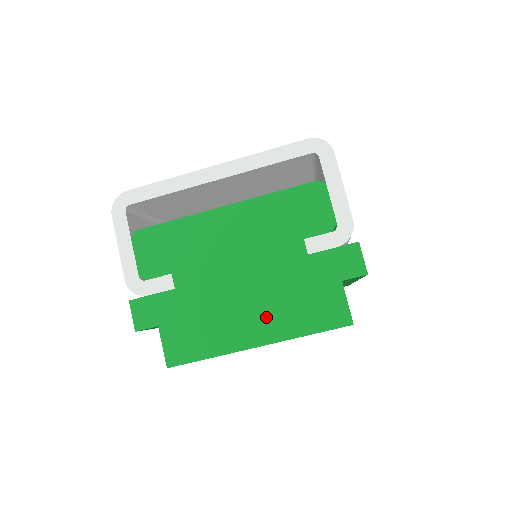
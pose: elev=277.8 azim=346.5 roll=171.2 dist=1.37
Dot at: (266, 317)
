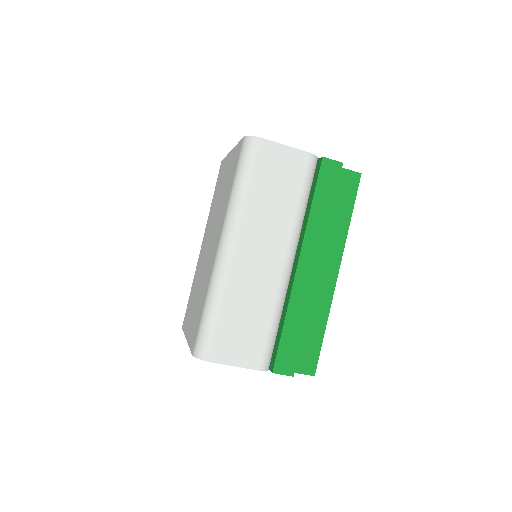
Dot at: occluded
